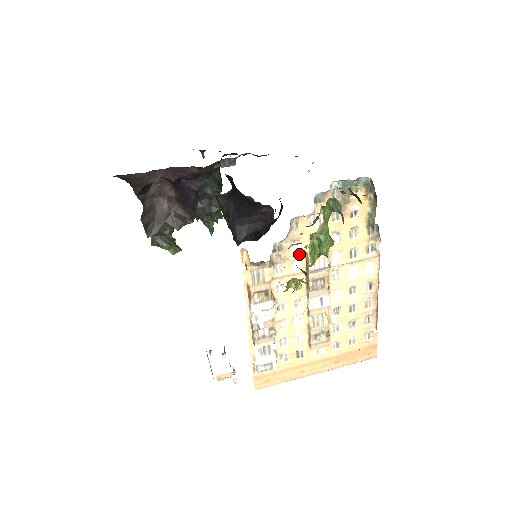
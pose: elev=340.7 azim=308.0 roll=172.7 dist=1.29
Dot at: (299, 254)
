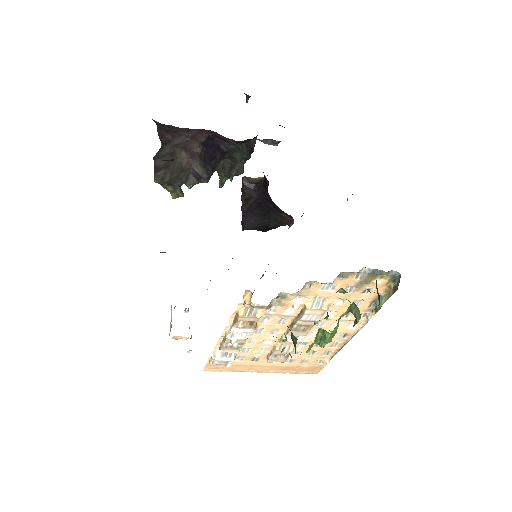
Dot at: (298, 306)
